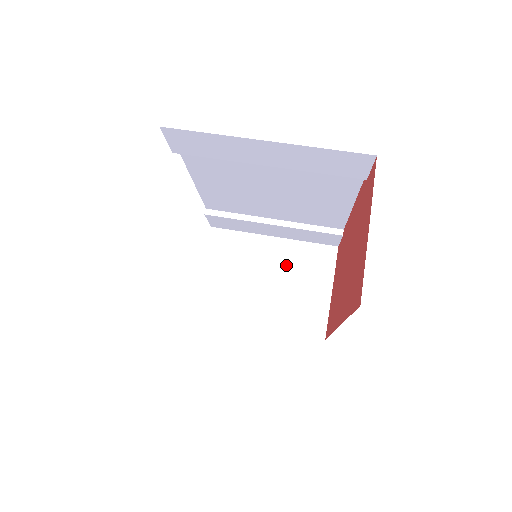
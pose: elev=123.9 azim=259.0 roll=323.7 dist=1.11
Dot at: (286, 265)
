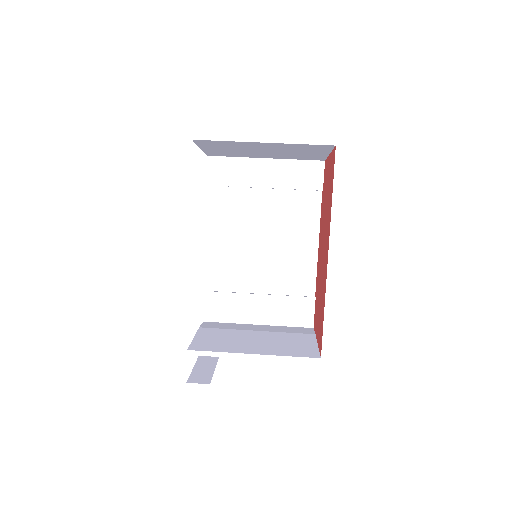
Dot at: (272, 332)
